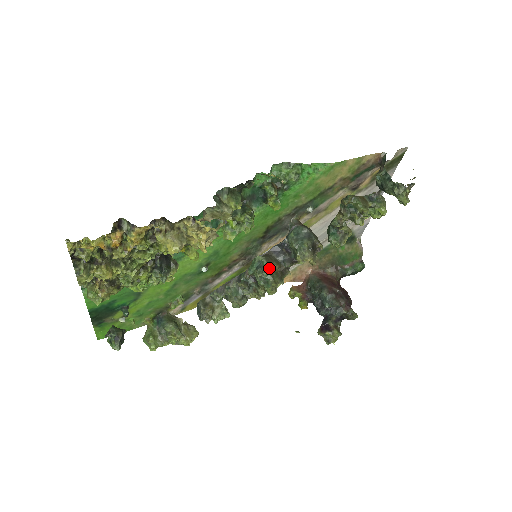
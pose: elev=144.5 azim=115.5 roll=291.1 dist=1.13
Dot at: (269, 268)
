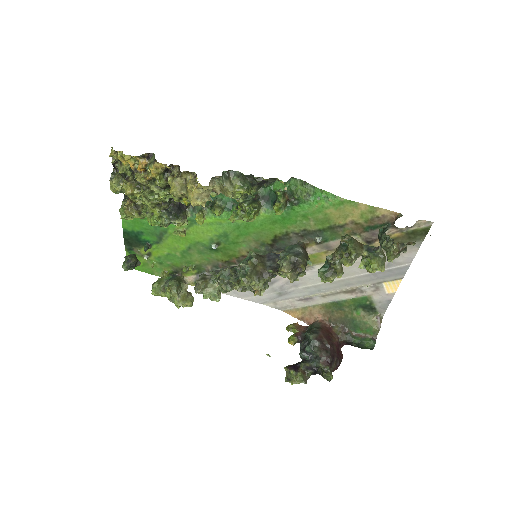
Dot at: (254, 264)
